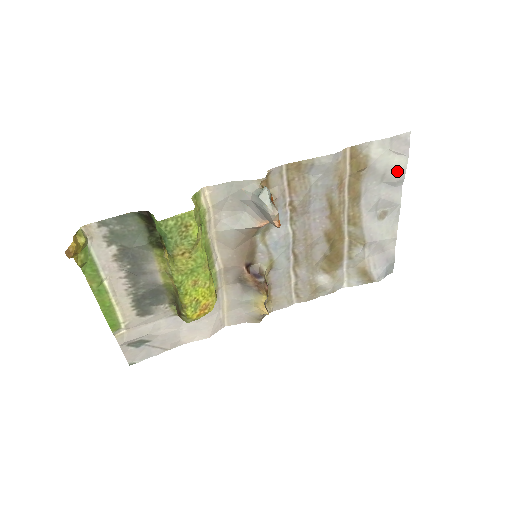
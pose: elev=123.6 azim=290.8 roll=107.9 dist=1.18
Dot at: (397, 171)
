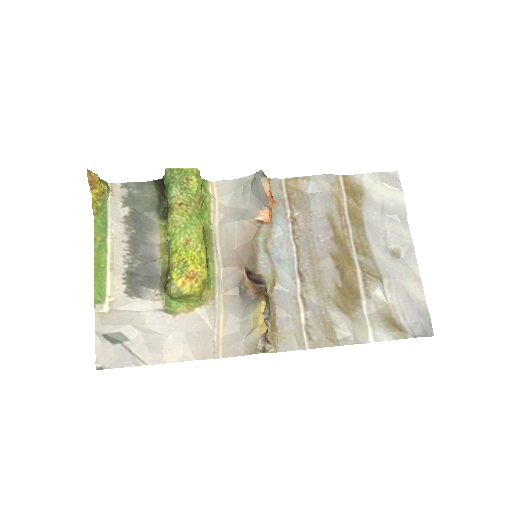
Dot at: (395, 204)
